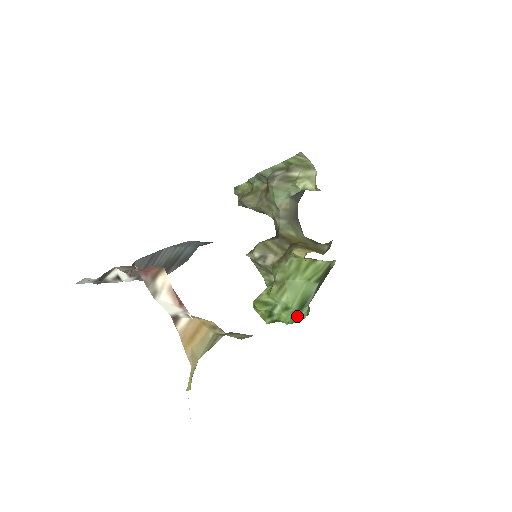
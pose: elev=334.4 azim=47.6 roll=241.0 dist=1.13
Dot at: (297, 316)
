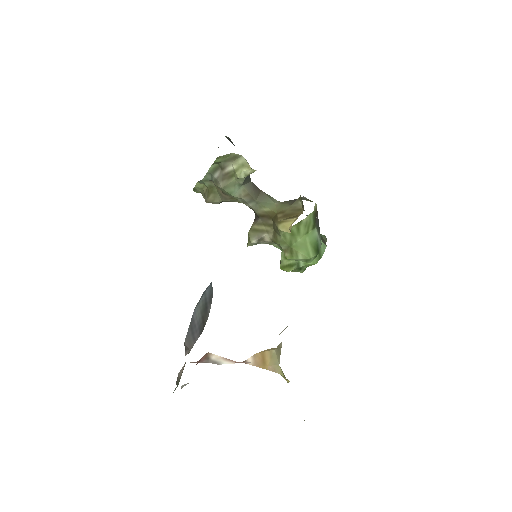
Dot at: (319, 253)
